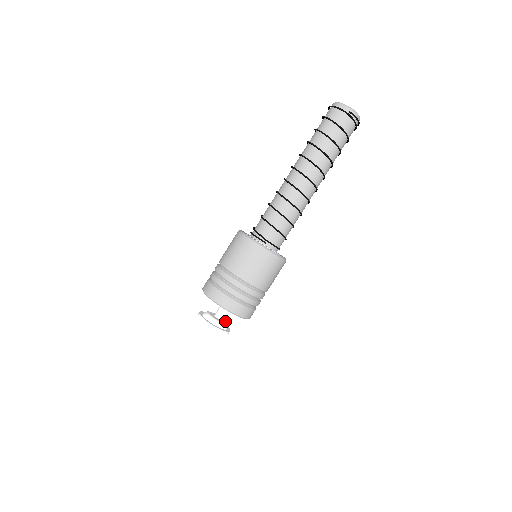
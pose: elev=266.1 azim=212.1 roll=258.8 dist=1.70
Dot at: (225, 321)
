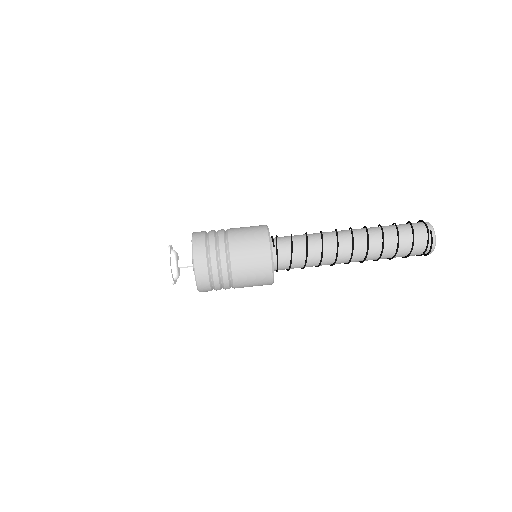
Dot at: occluded
